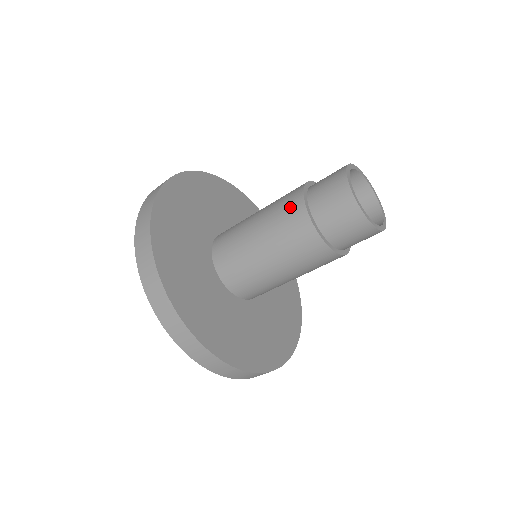
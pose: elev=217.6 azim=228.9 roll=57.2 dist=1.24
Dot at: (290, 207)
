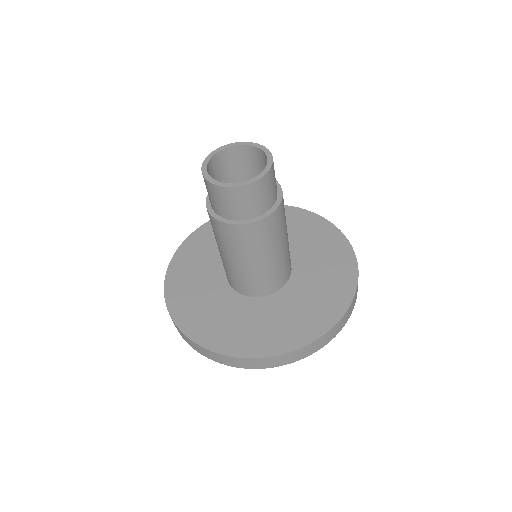
Dot at: occluded
